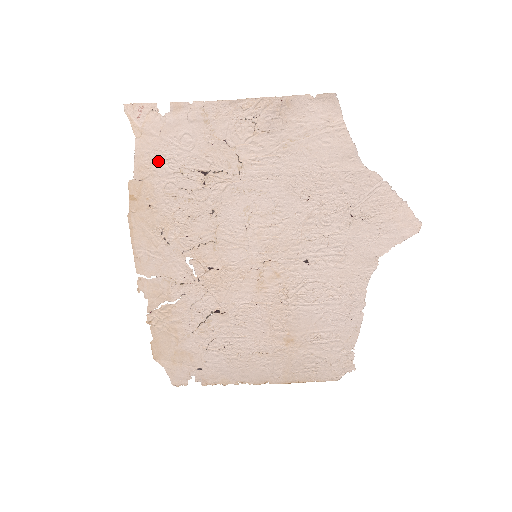
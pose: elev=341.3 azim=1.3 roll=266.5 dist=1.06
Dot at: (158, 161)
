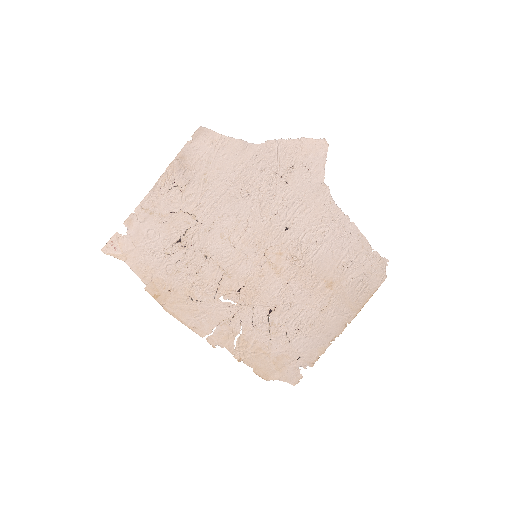
Dot at: (149, 261)
